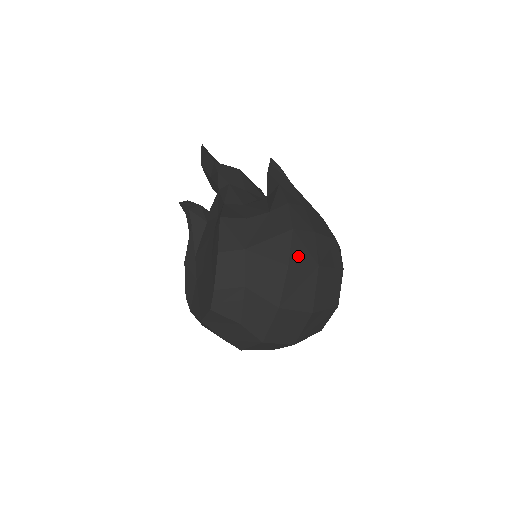
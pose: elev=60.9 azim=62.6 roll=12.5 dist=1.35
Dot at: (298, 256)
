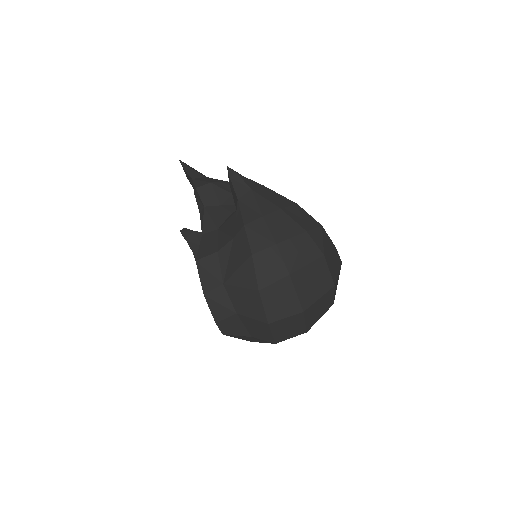
Dot at: (265, 277)
